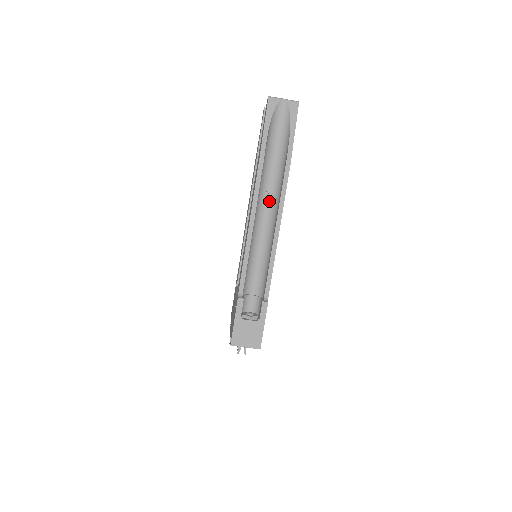
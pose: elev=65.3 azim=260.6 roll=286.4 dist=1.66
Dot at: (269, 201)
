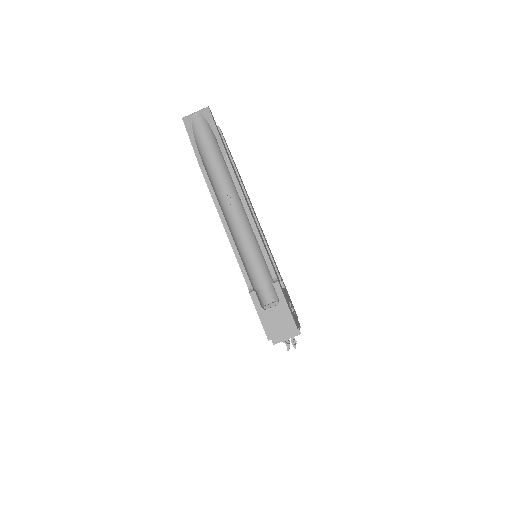
Dot at: (231, 198)
